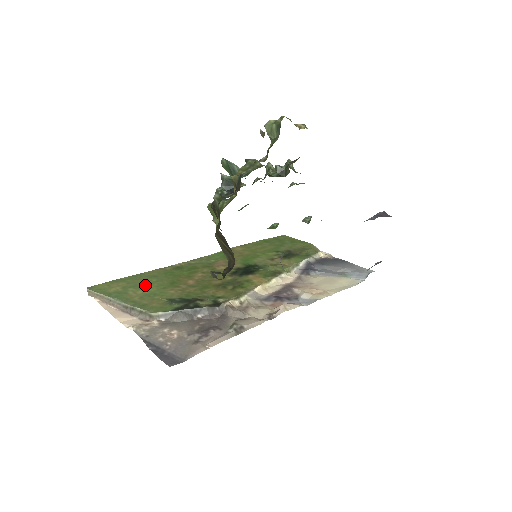
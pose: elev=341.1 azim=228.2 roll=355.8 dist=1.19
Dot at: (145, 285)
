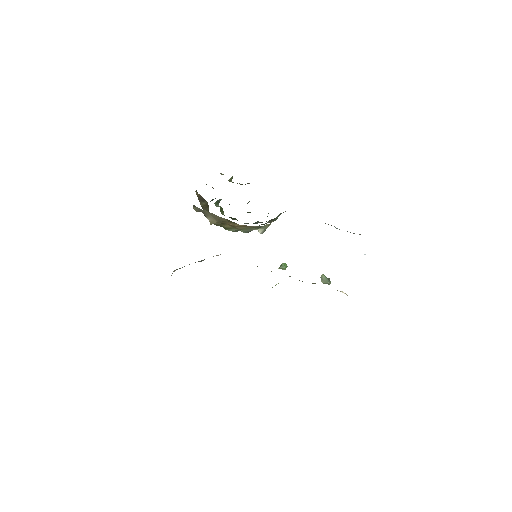
Dot at: occluded
